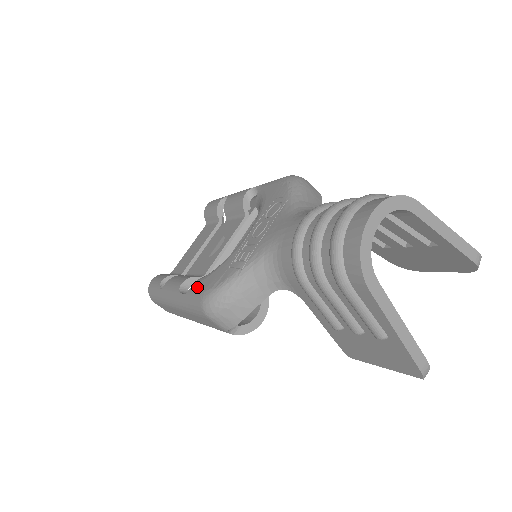
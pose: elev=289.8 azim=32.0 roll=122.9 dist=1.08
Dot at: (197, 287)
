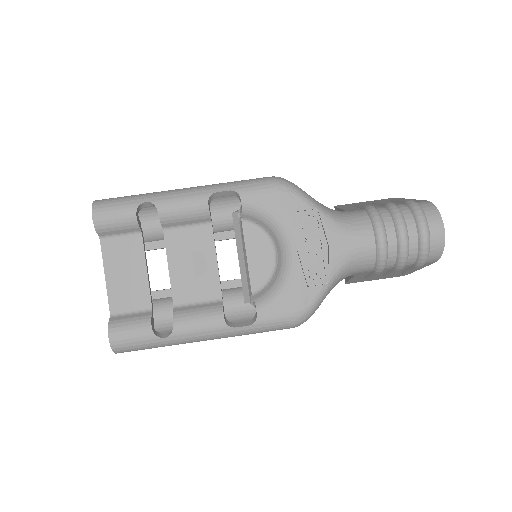
Dot at: (273, 314)
